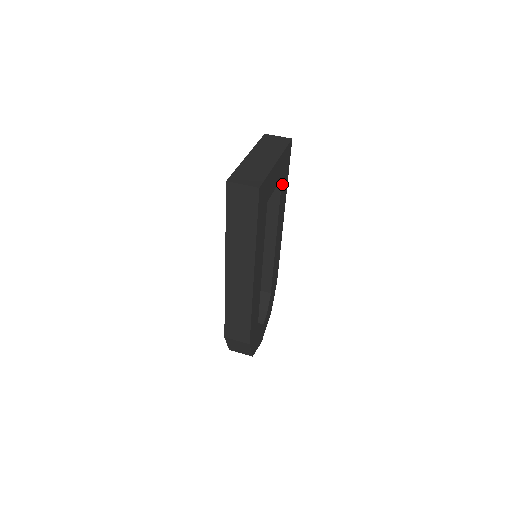
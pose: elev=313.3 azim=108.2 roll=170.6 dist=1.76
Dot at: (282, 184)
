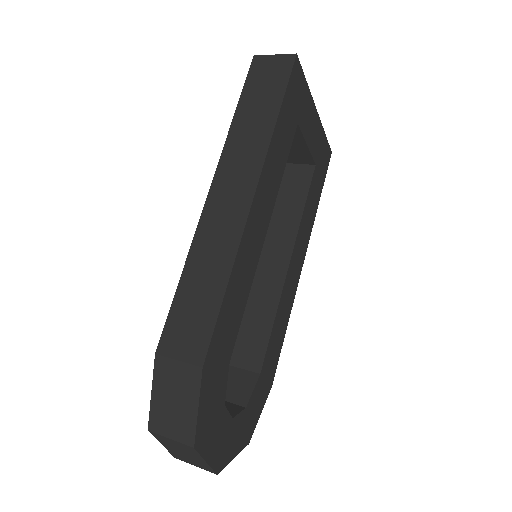
Dot at: (313, 180)
